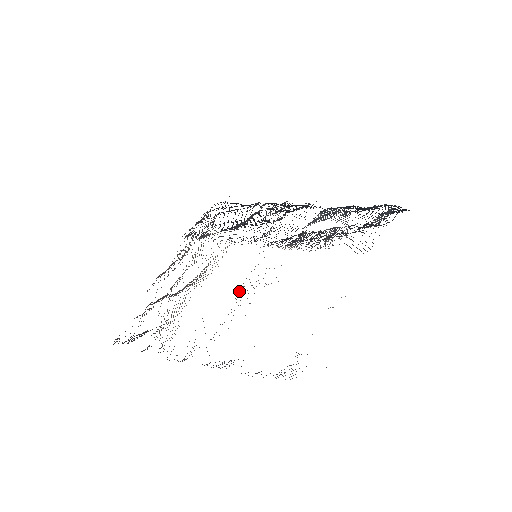
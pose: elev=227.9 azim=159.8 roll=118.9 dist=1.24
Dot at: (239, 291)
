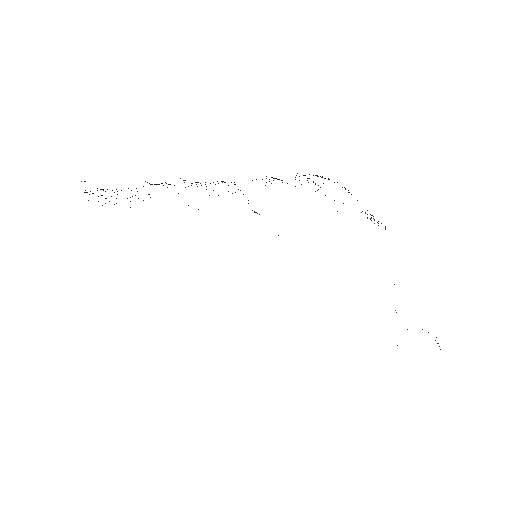
Dot at: occluded
